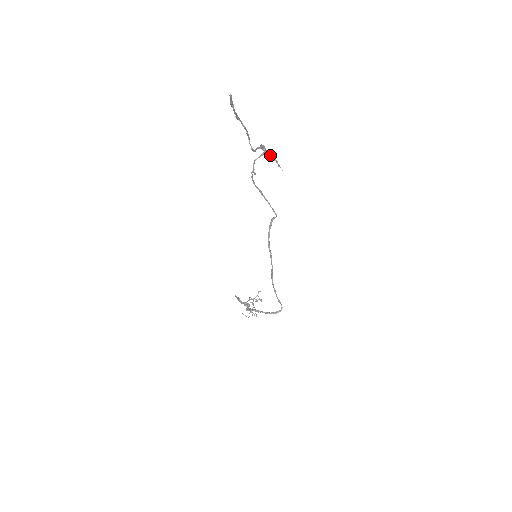
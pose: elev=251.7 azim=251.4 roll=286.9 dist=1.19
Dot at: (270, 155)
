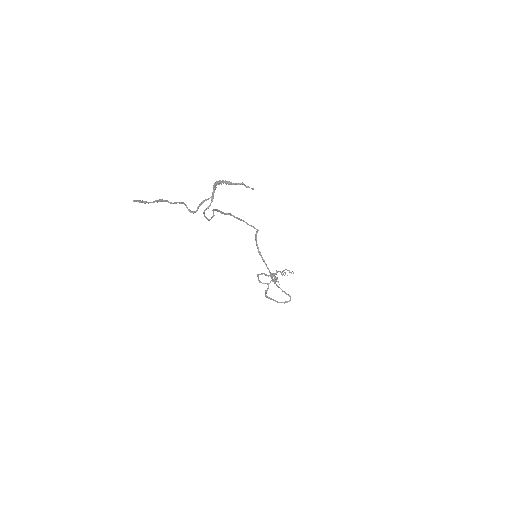
Dot at: (231, 184)
